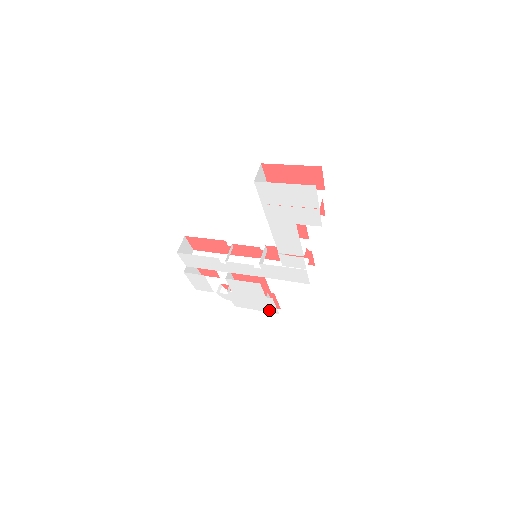
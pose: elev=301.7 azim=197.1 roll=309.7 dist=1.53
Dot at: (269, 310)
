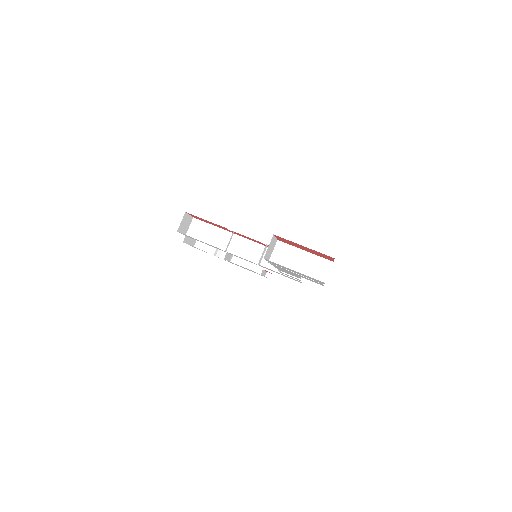
Dot at: occluded
